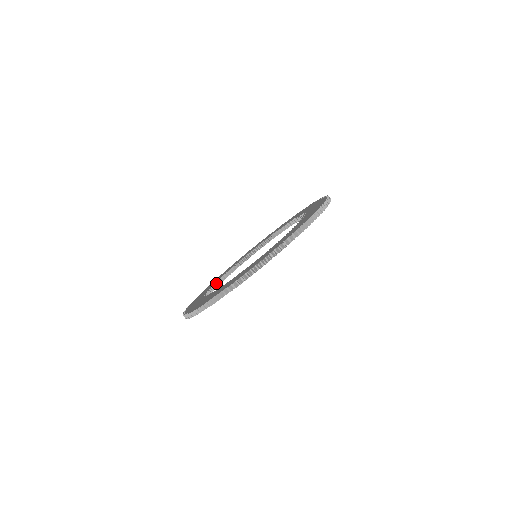
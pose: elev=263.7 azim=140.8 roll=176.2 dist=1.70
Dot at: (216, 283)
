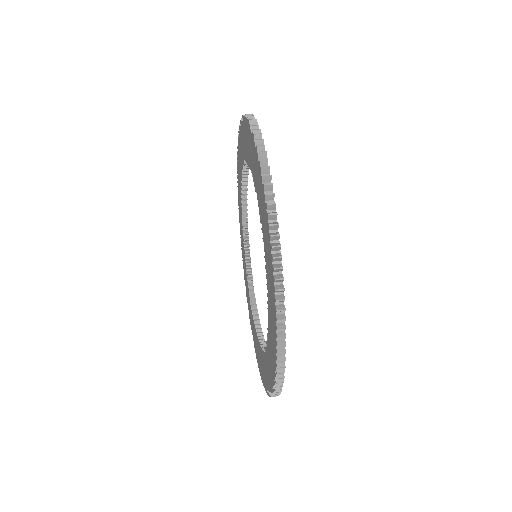
Dot at: (258, 336)
